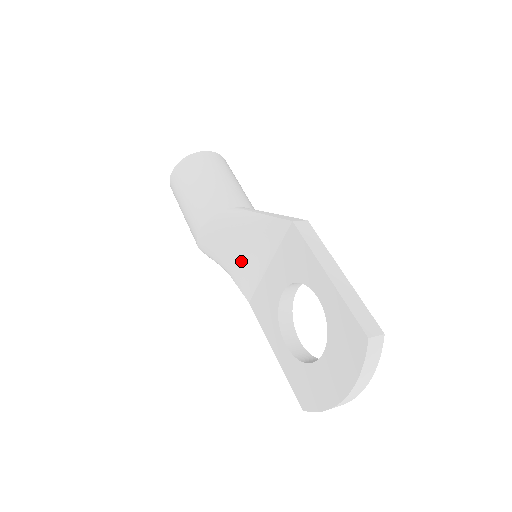
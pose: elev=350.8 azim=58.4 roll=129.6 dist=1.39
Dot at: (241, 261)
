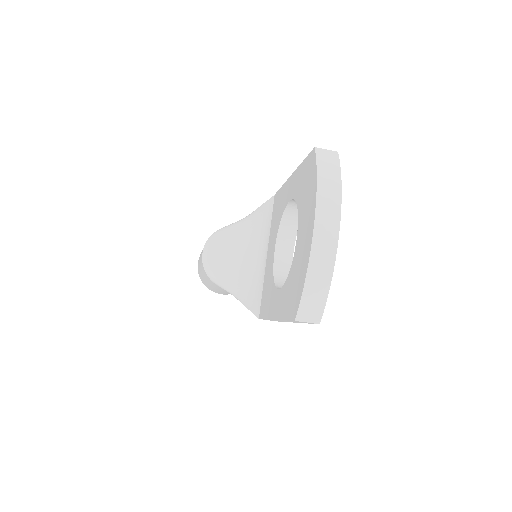
Dot at: (244, 270)
